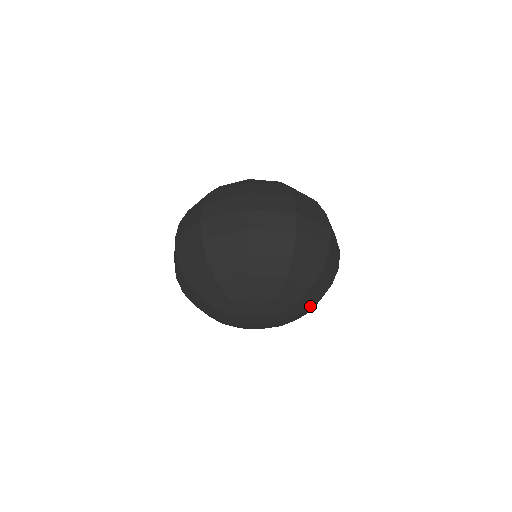
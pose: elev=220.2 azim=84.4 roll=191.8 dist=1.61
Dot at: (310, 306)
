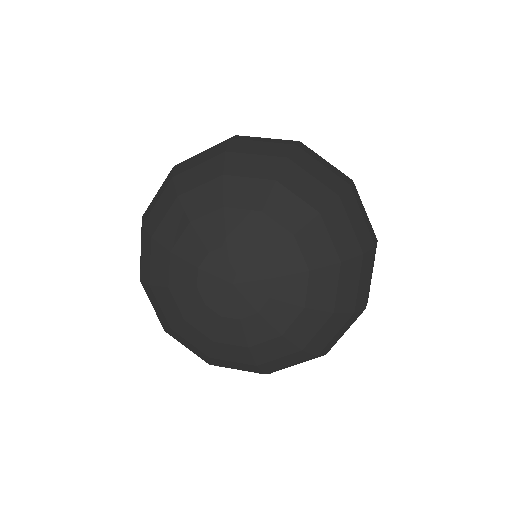
Dot at: (325, 270)
